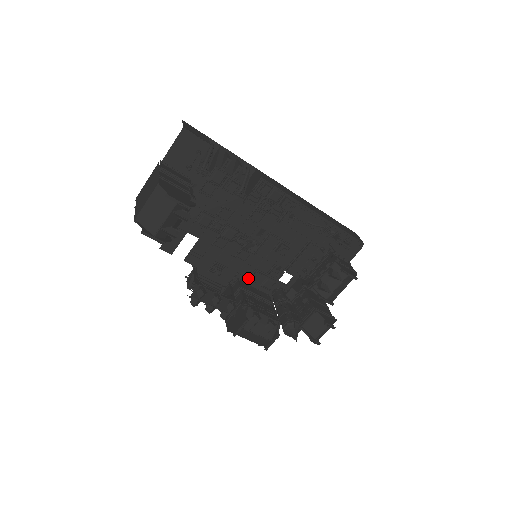
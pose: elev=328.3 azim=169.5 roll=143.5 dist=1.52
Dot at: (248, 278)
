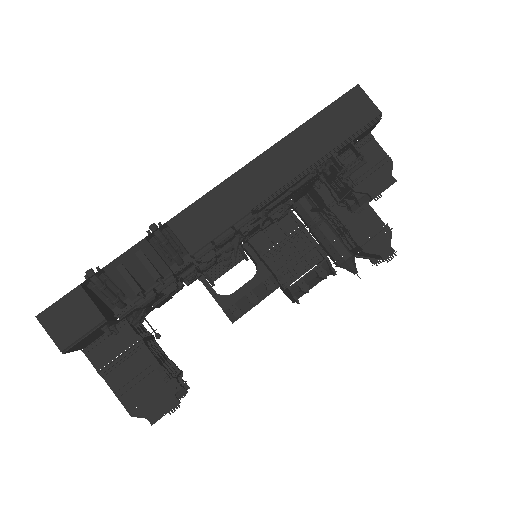
Dot at: occluded
